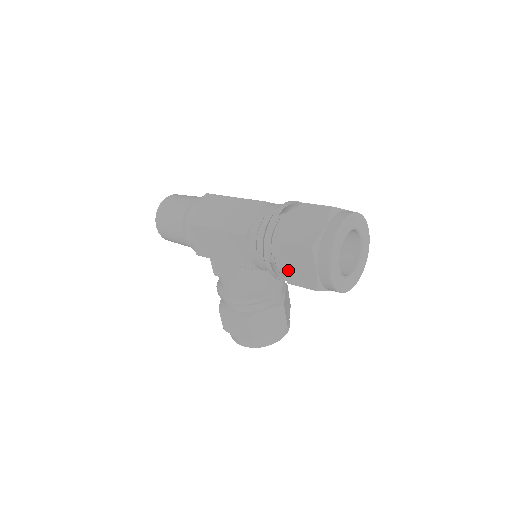
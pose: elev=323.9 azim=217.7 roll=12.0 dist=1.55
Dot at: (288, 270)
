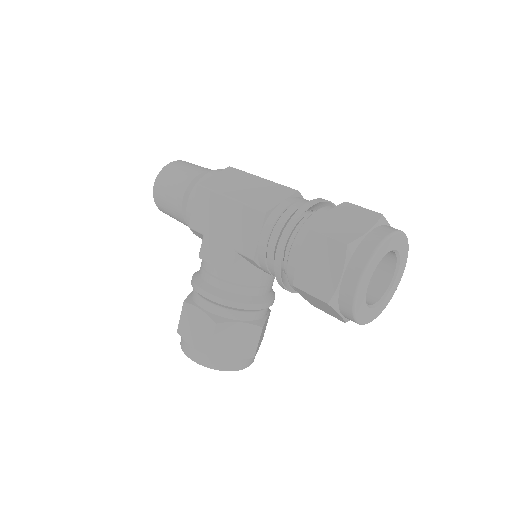
Dot at: (302, 268)
